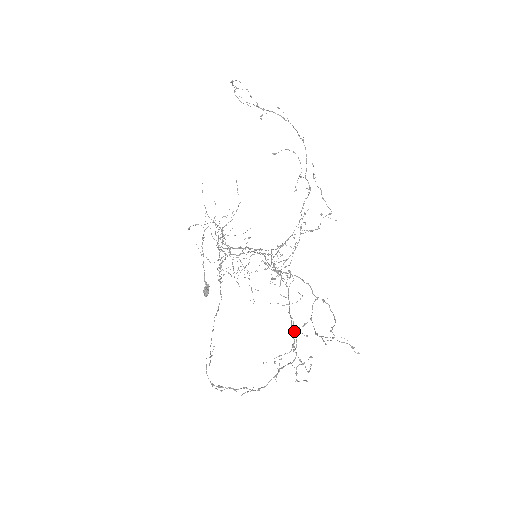
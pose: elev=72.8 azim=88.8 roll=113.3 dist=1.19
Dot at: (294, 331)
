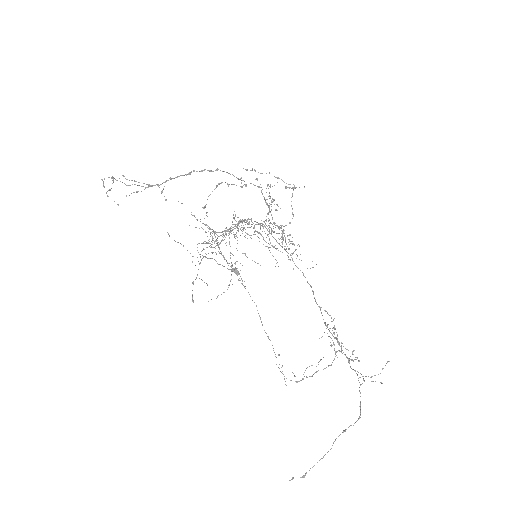
Dot at: occluded
